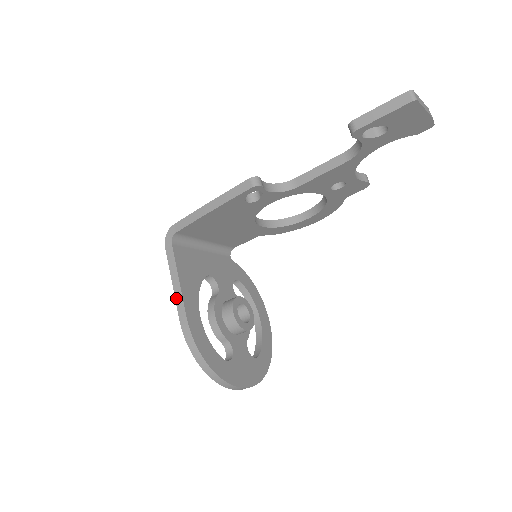
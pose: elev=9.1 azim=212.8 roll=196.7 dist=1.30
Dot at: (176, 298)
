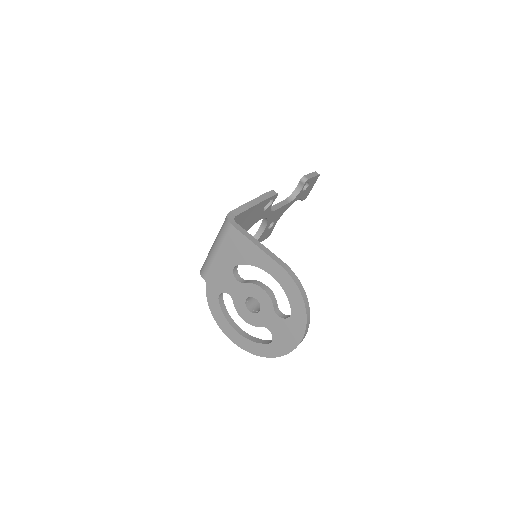
Dot at: (266, 252)
